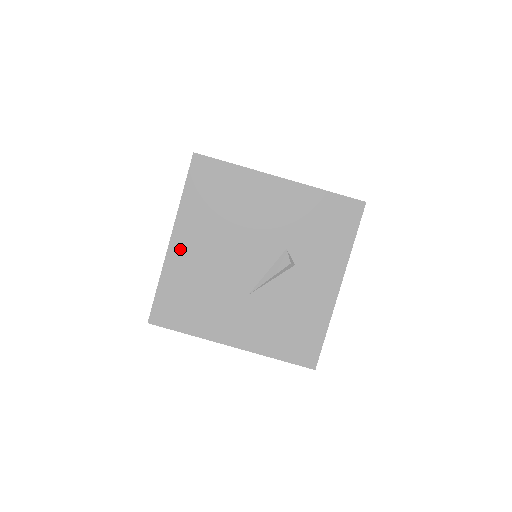
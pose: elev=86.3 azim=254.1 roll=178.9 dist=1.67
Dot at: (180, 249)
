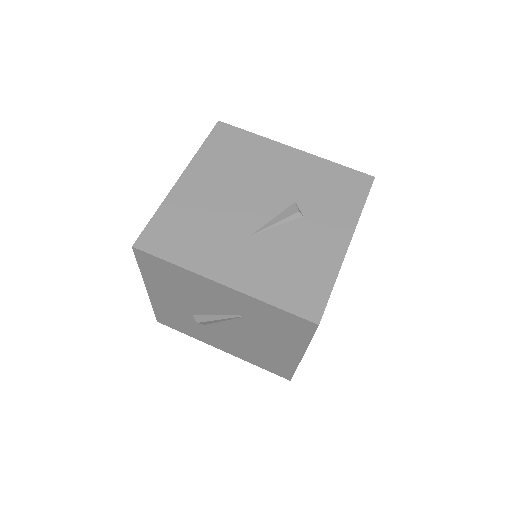
Dot at: (187, 187)
